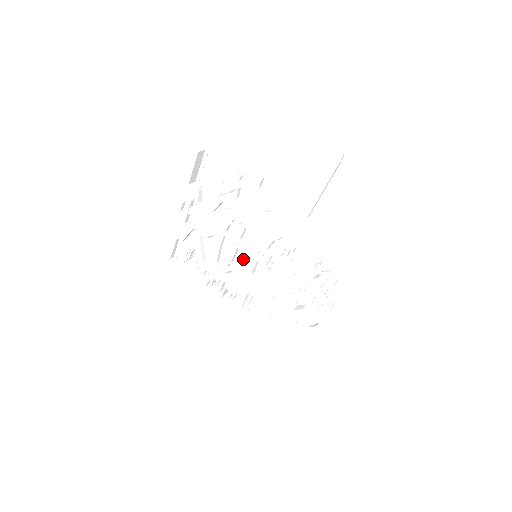
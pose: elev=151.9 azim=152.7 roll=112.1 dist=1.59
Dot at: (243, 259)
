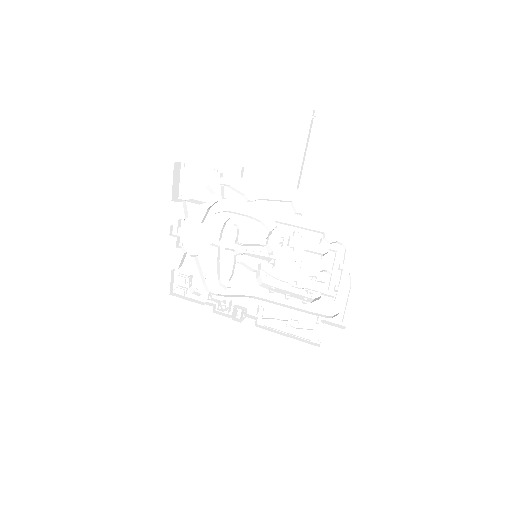
Dot at: (244, 265)
